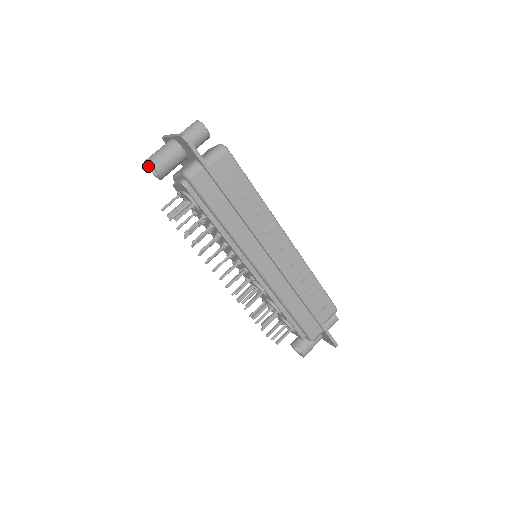
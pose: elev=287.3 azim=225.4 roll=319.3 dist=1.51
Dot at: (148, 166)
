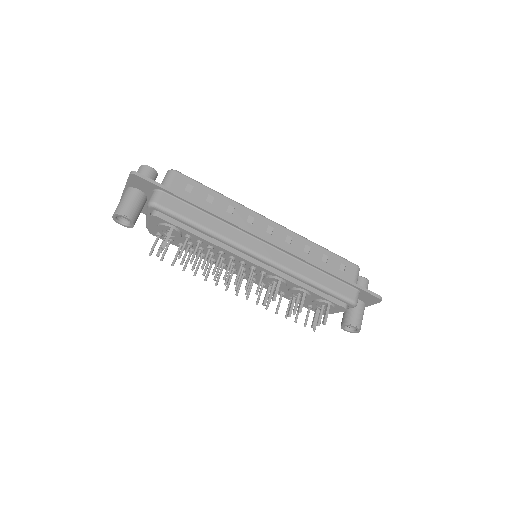
Dot at: (118, 221)
